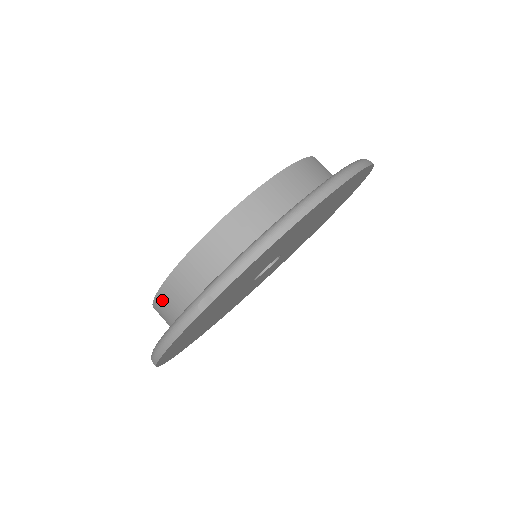
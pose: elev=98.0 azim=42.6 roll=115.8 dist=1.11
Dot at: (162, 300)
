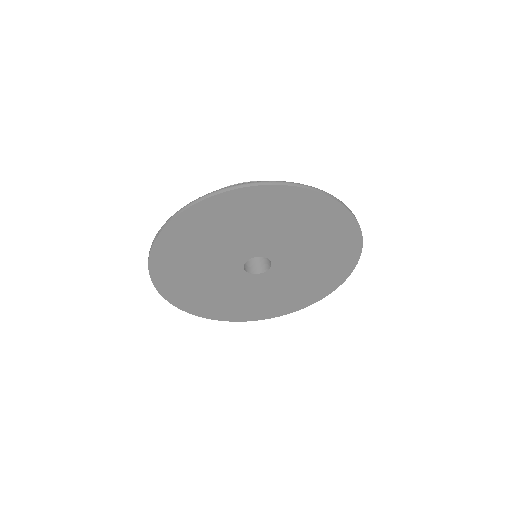
Dot at: occluded
